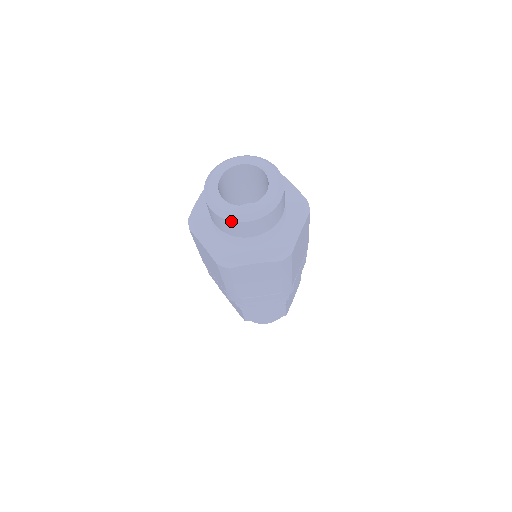
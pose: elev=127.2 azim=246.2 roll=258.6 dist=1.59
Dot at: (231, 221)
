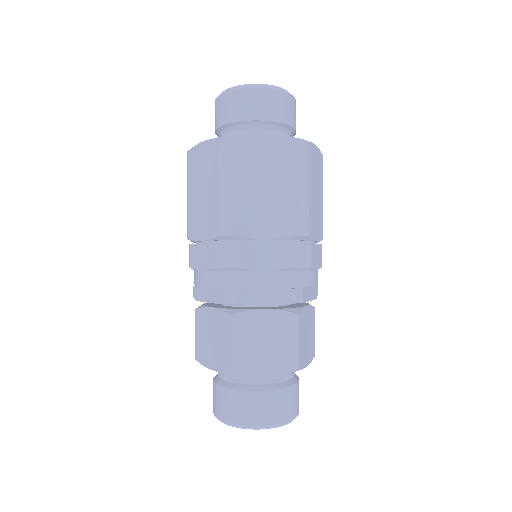
Dot at: (243, 88)
